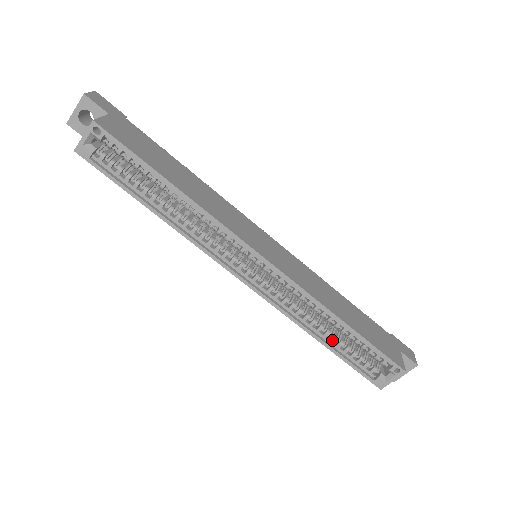
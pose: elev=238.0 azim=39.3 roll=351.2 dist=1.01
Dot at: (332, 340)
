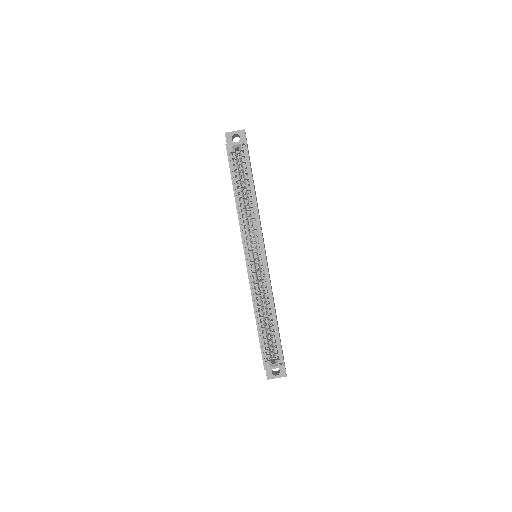
Dot at: (262, 323)
